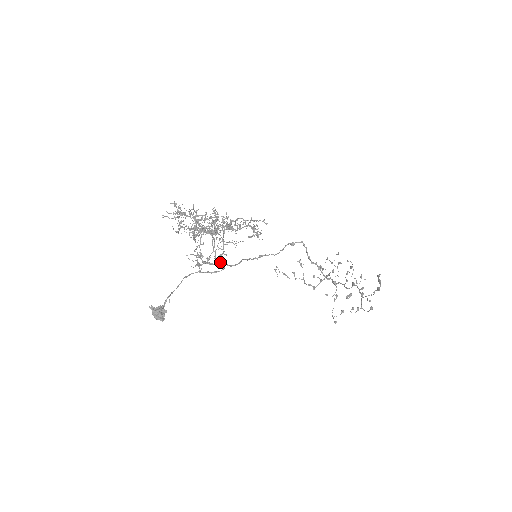
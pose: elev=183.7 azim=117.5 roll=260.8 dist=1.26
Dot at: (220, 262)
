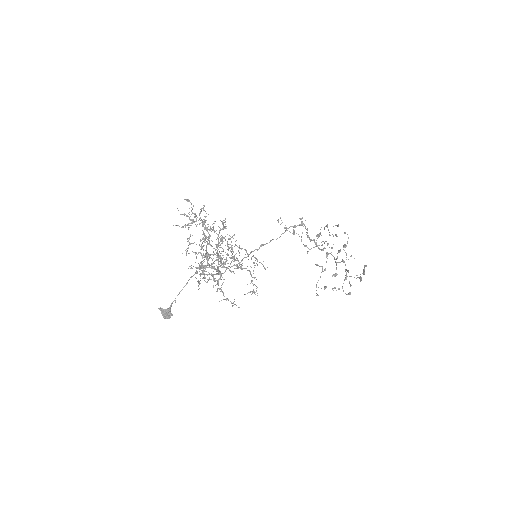
Dot at: occluded
